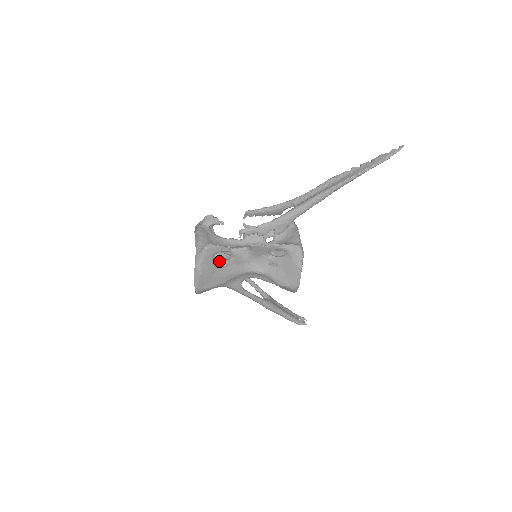
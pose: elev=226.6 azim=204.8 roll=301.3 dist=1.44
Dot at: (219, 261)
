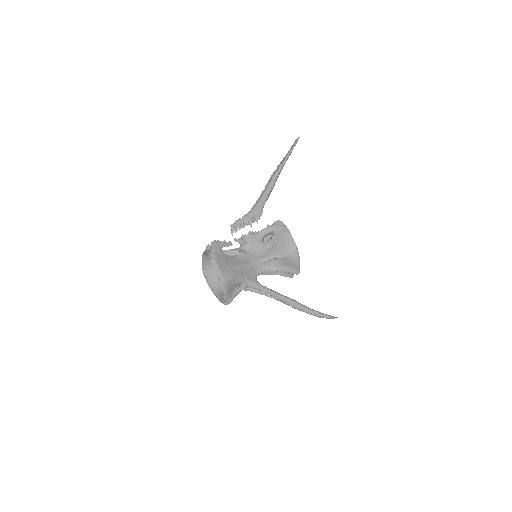
Dot at: (228, 256)
